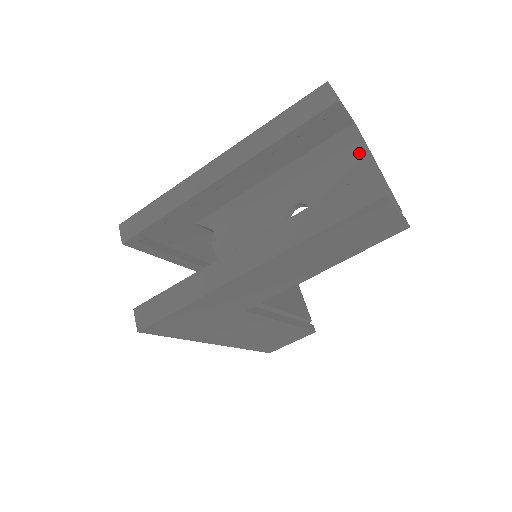
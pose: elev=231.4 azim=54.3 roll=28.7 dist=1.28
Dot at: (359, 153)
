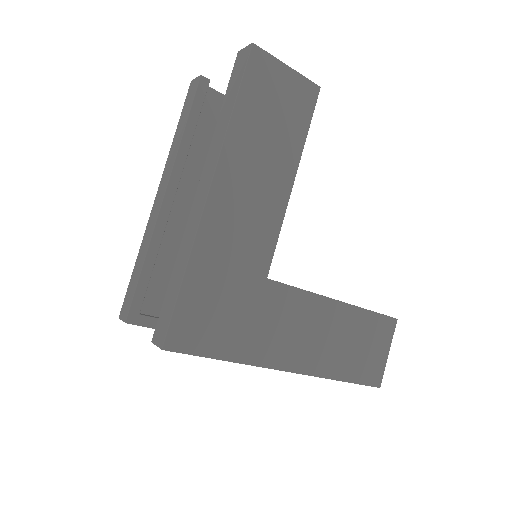
Dot at: occluded
